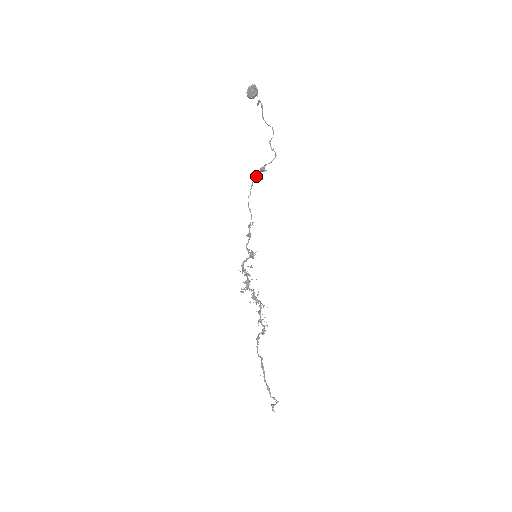
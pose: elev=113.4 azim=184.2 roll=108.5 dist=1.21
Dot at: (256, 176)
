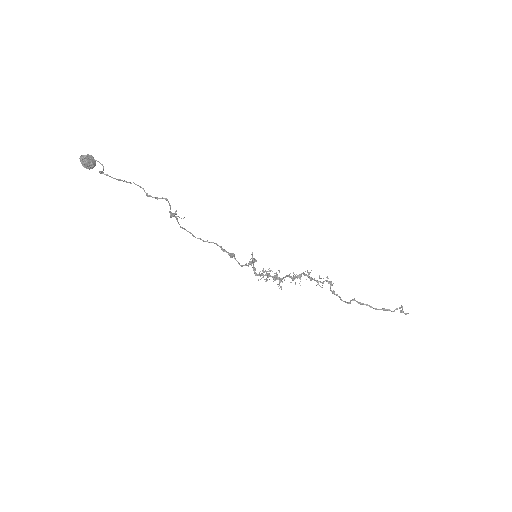
Dot at: occluded
